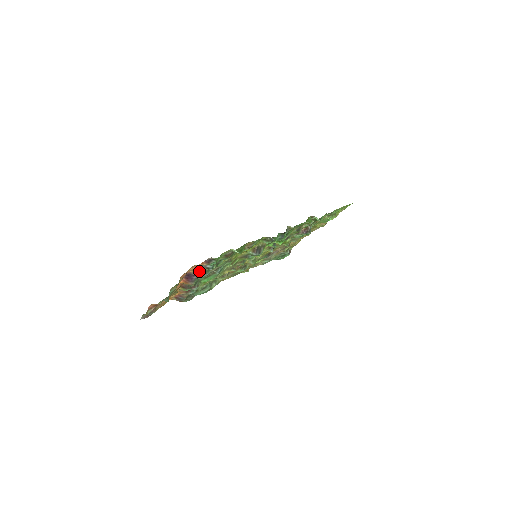
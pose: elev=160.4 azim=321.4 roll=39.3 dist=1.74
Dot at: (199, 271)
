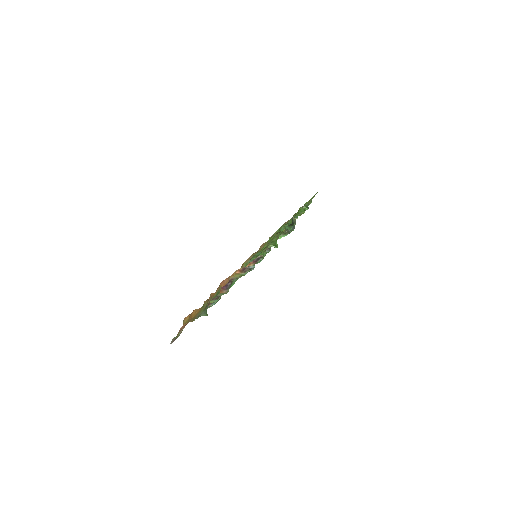
Dot at: (241, 274)
